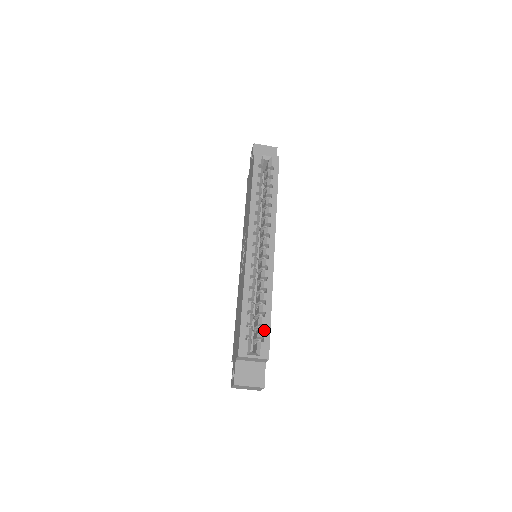
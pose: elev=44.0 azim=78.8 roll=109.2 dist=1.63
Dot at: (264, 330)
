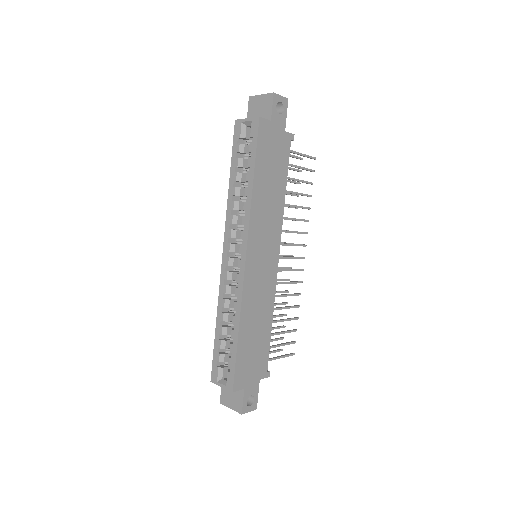
Dot at: (231, 359)
